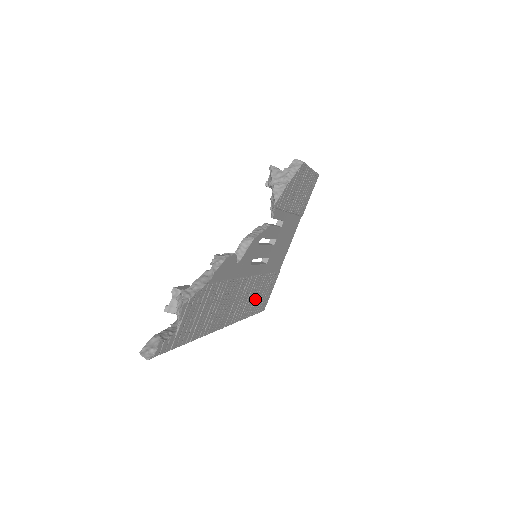
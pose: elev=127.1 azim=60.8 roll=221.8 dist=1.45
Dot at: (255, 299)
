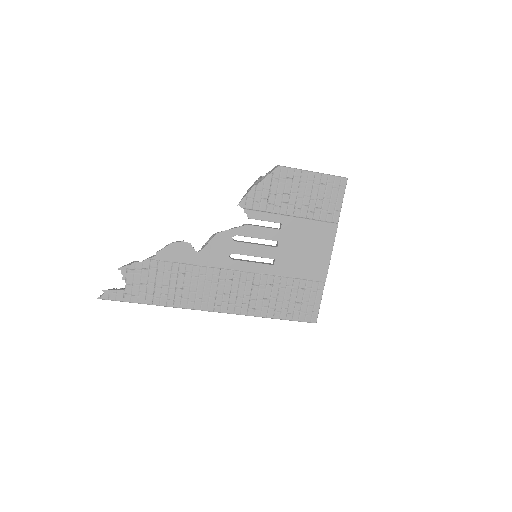
Dot at: (274, 300)
